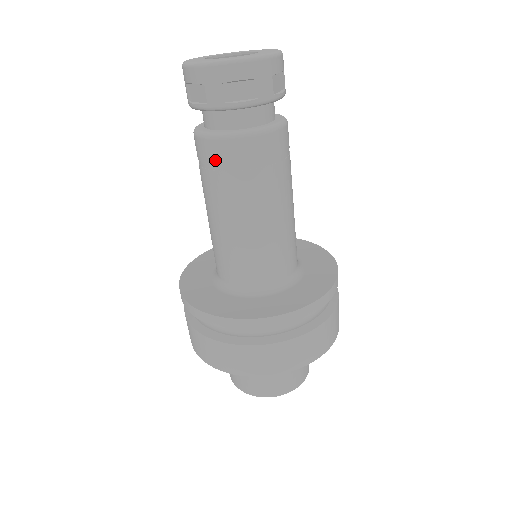
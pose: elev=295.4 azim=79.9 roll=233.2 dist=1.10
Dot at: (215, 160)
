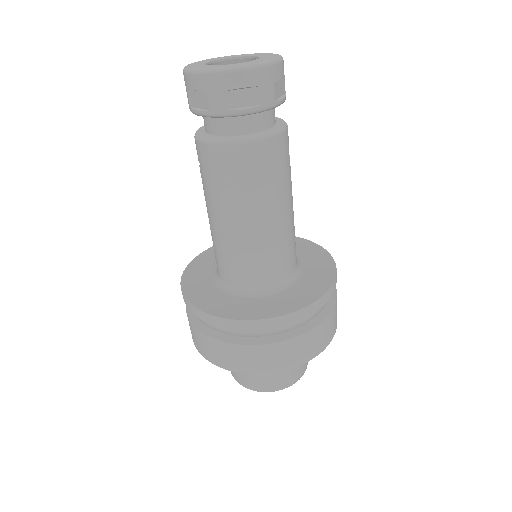
Dot at: (217, 165)
